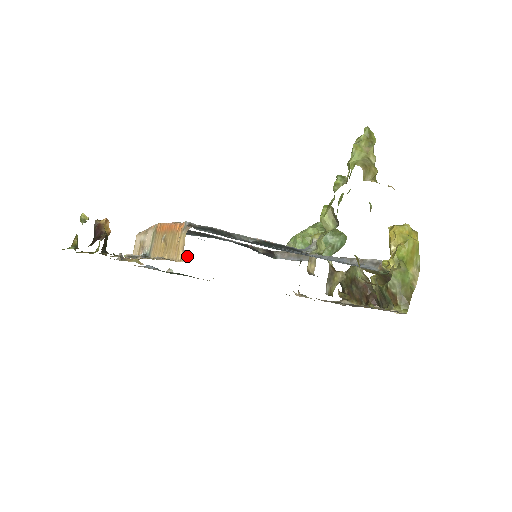
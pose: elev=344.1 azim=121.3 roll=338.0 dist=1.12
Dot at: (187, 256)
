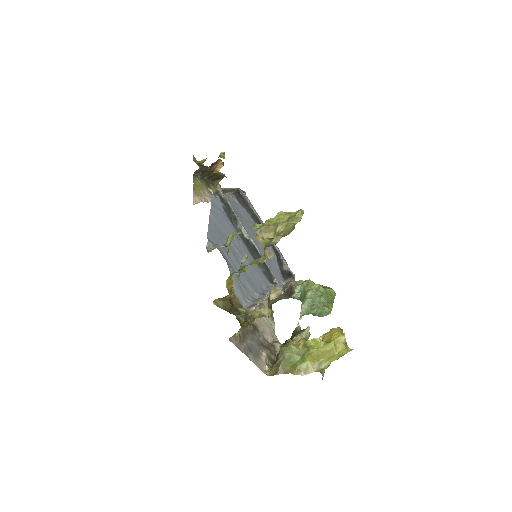
Dot at: occluded
